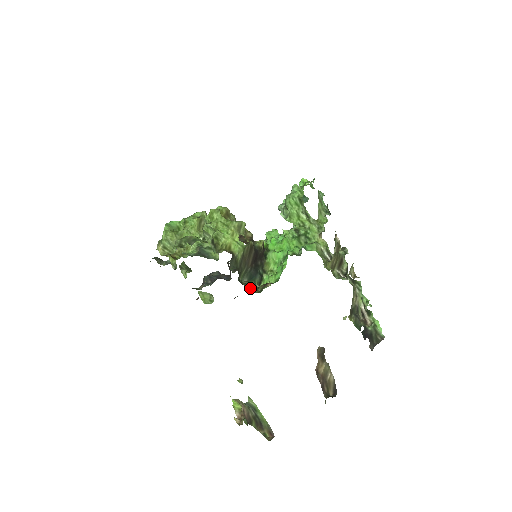
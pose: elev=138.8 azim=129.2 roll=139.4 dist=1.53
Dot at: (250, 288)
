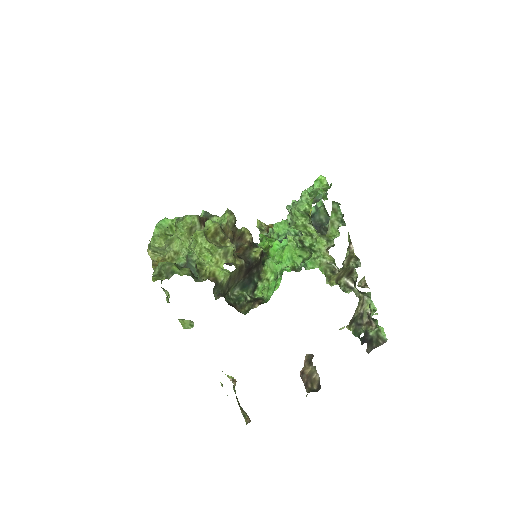
Dot at: (237, 306)
